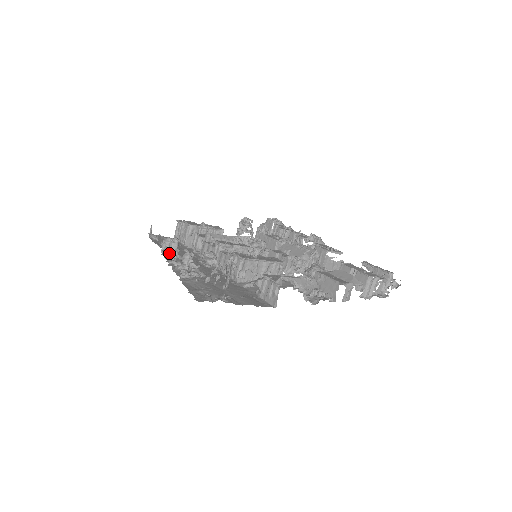
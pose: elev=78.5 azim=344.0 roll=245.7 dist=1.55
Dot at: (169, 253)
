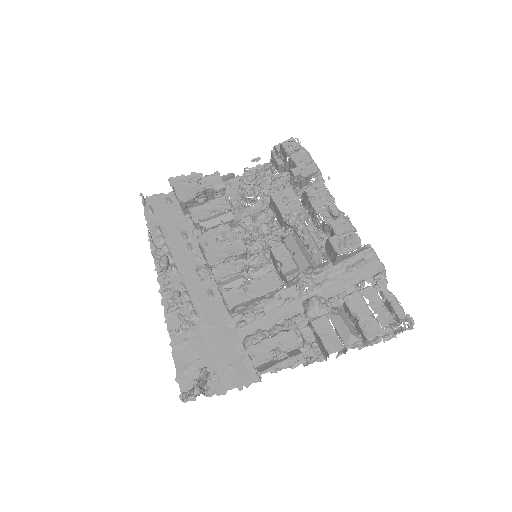
Dot at: occluded
